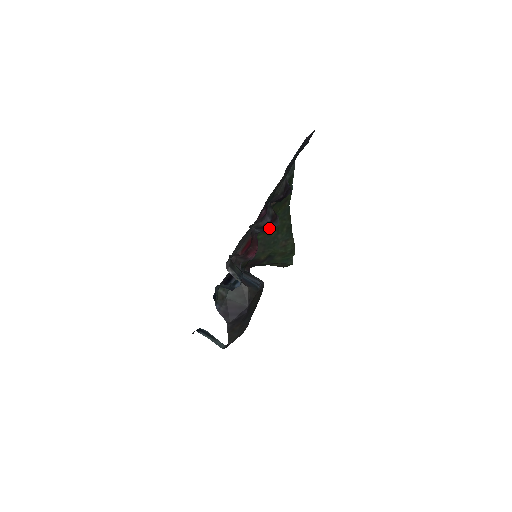
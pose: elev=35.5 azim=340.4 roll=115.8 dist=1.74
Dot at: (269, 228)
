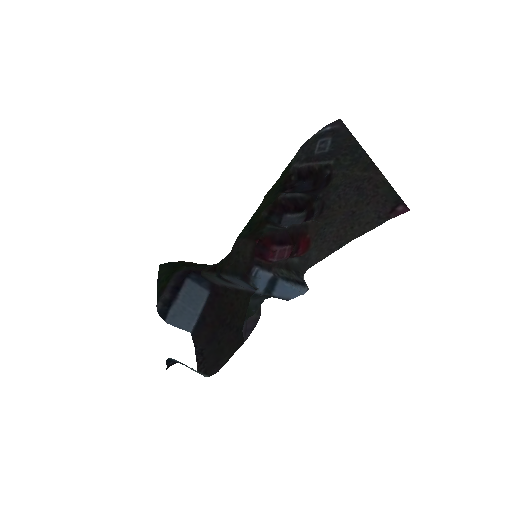
Dot at: occluded
